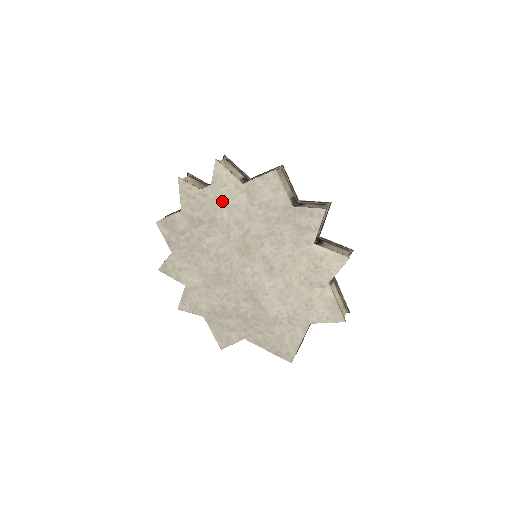
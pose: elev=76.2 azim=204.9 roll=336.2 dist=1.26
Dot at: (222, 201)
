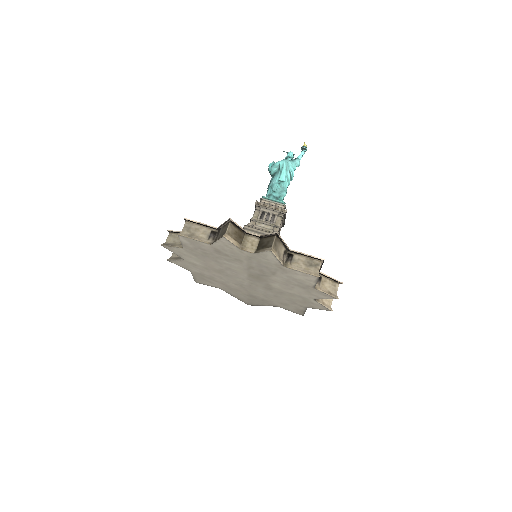
Dot at: (257, 261)
